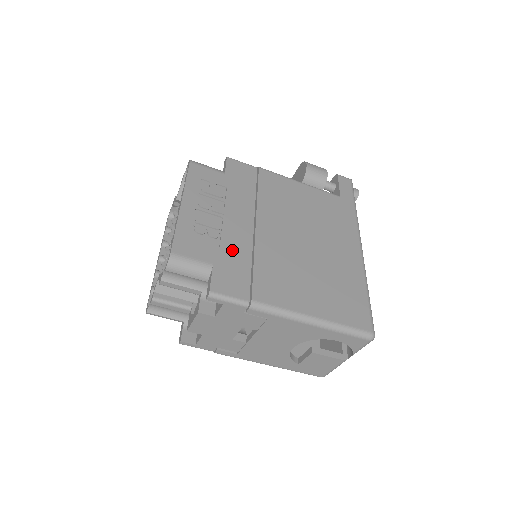
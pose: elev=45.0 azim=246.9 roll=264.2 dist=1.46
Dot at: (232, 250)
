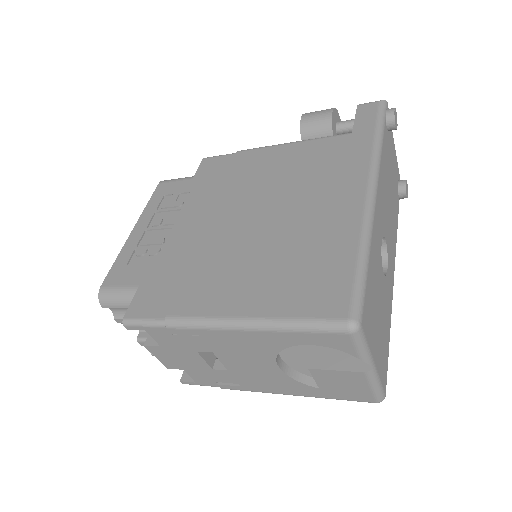
Dot at: (168, 262)
